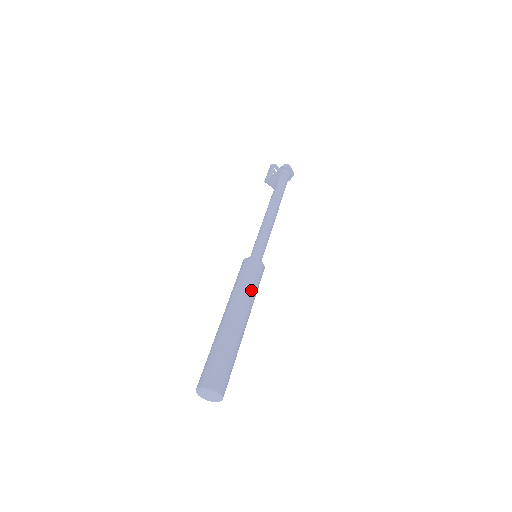
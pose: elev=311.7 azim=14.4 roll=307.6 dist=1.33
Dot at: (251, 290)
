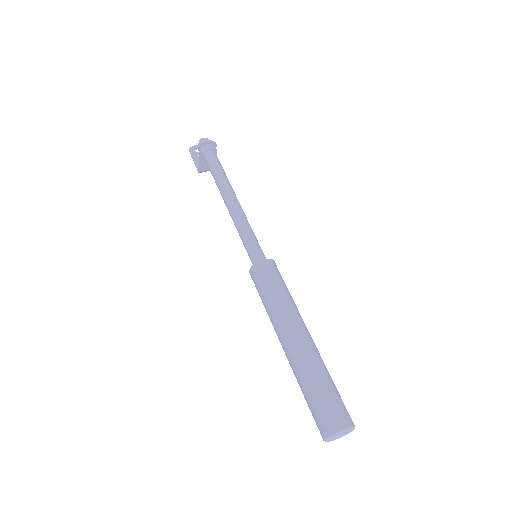
Dot at: (282, 297)
